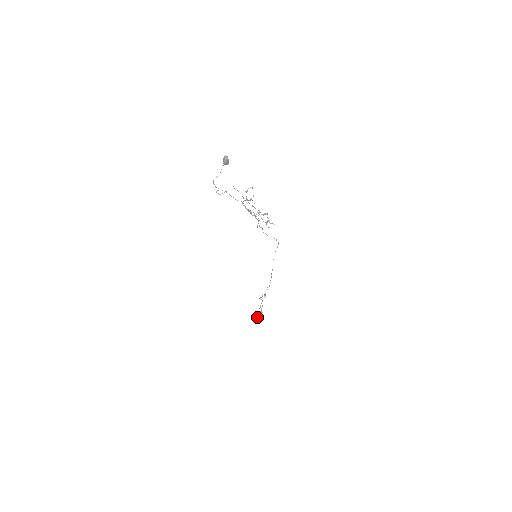
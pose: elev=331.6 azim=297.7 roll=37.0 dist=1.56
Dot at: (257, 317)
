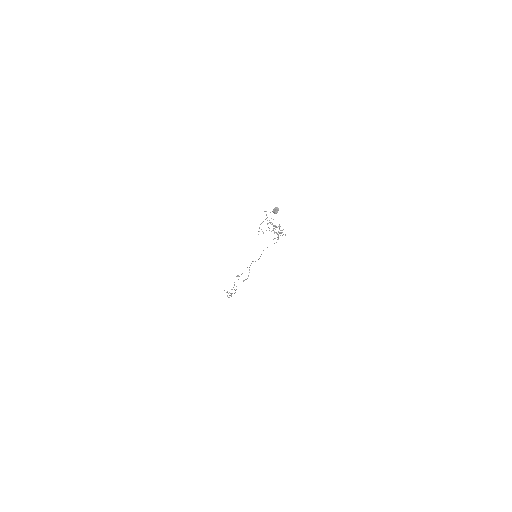
Dot at: (230, 293)
